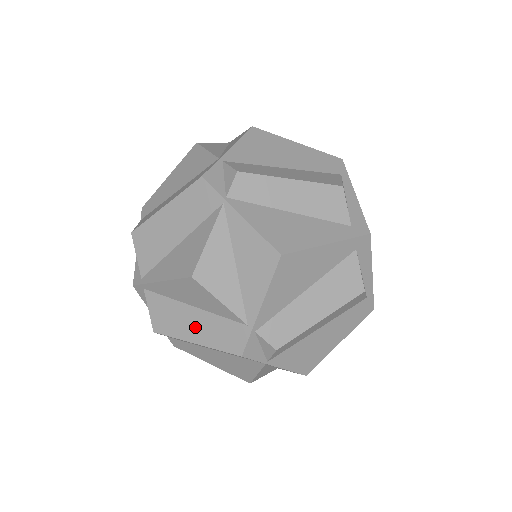
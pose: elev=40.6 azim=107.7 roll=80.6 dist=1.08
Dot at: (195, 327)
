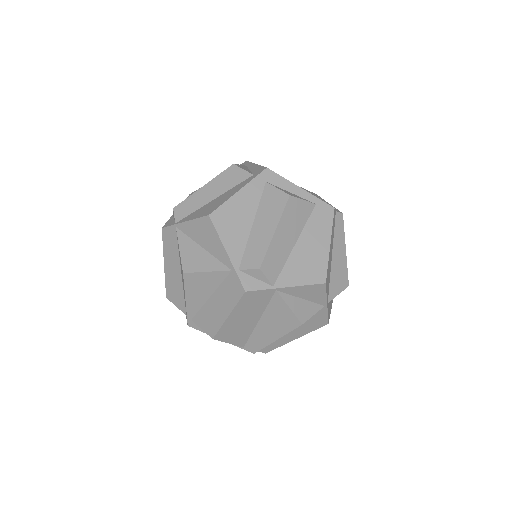
Dot at: (220, 307)
